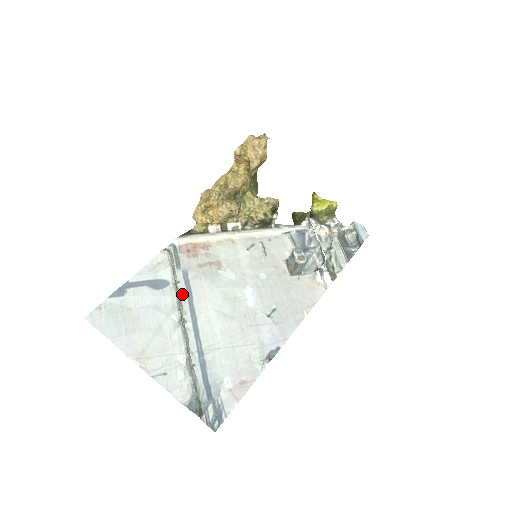
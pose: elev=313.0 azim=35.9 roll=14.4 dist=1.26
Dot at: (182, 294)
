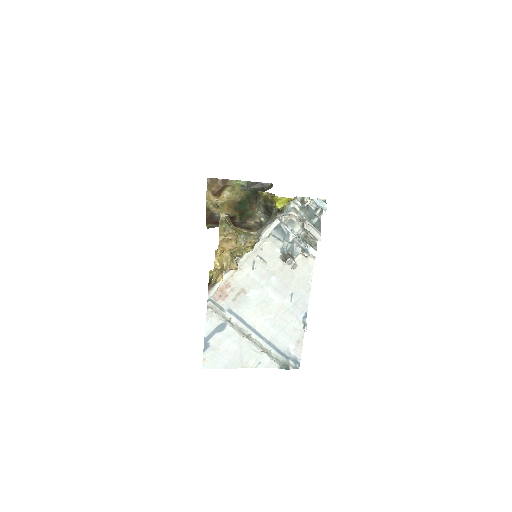
Dot at: (237, 323)
